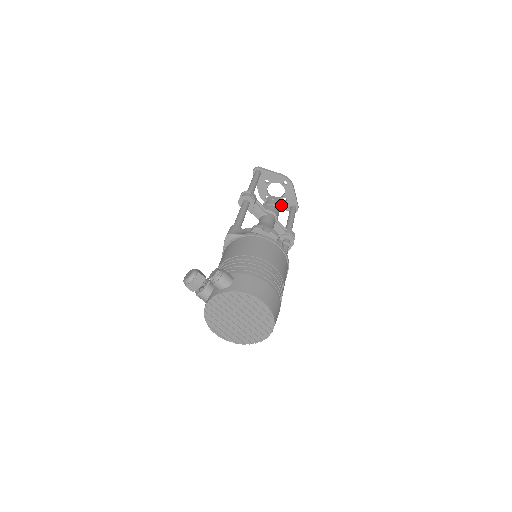
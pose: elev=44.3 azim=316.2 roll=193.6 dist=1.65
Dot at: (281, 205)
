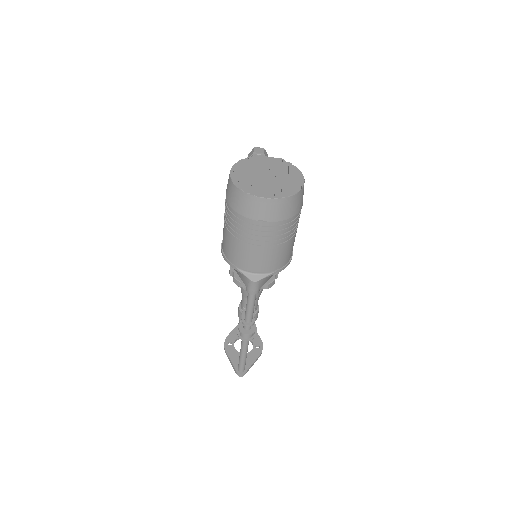
Dot at: (234, 358)
